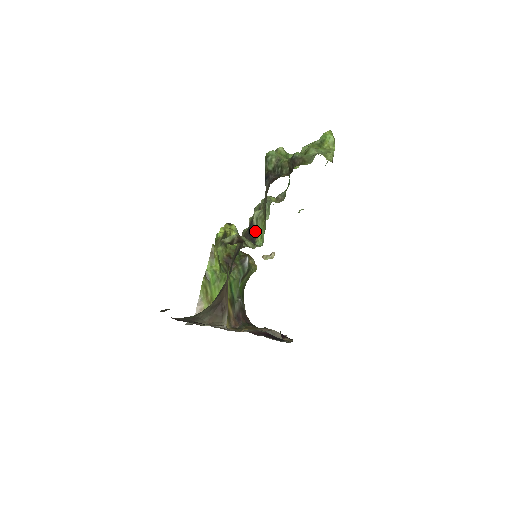
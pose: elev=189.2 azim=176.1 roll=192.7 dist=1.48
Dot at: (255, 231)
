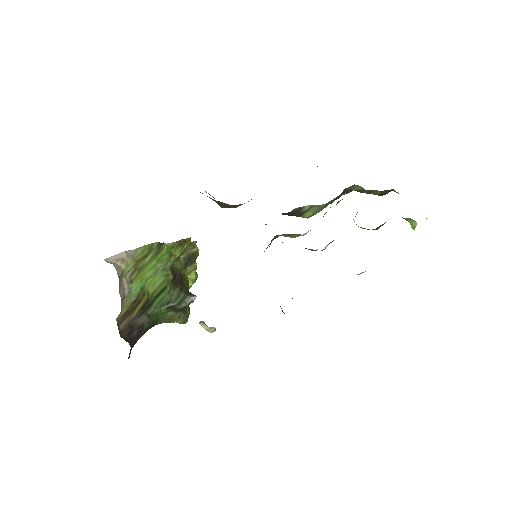
Dot at: (301, 213)
